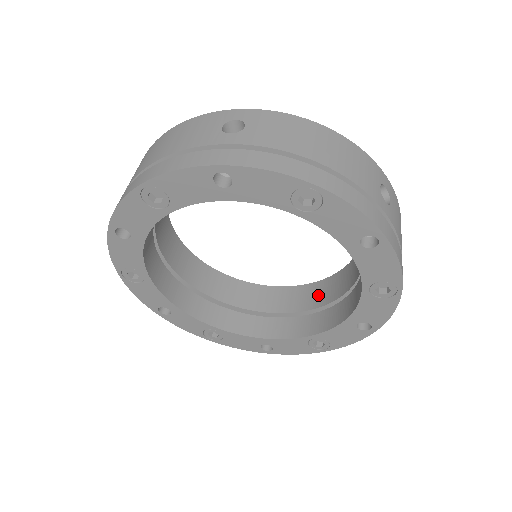
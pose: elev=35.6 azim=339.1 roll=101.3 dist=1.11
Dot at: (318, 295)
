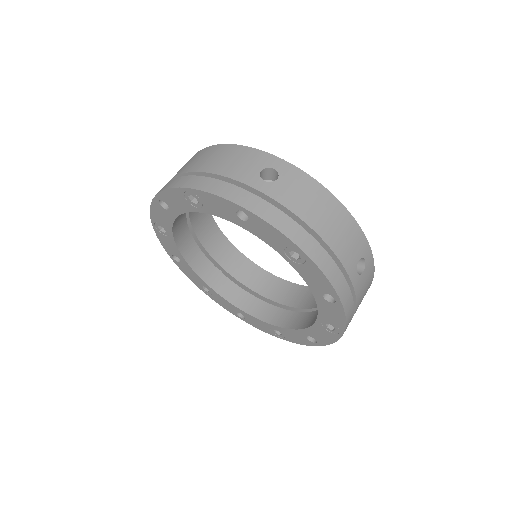
Dot at: occluded
